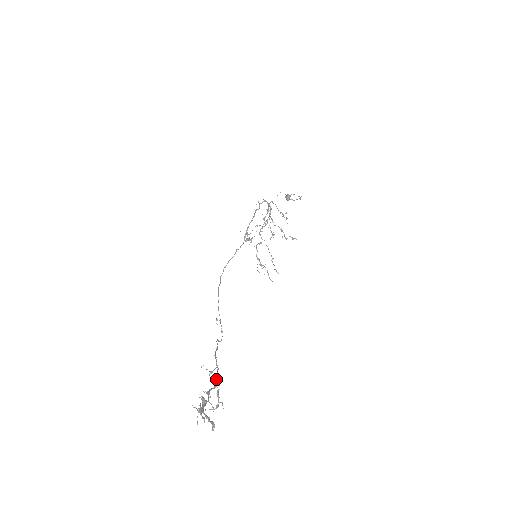
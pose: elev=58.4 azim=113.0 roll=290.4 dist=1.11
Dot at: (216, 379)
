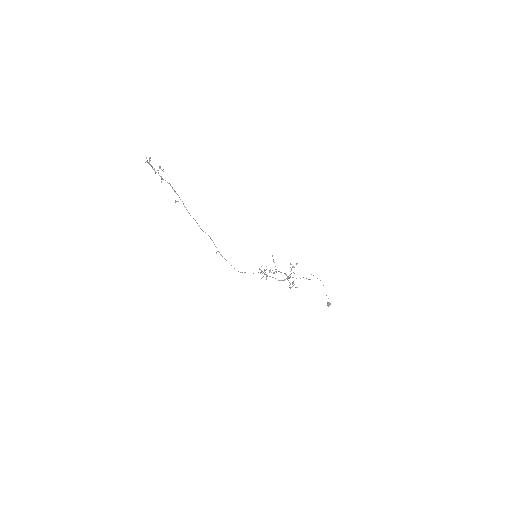
Dot at: (174, 191)
